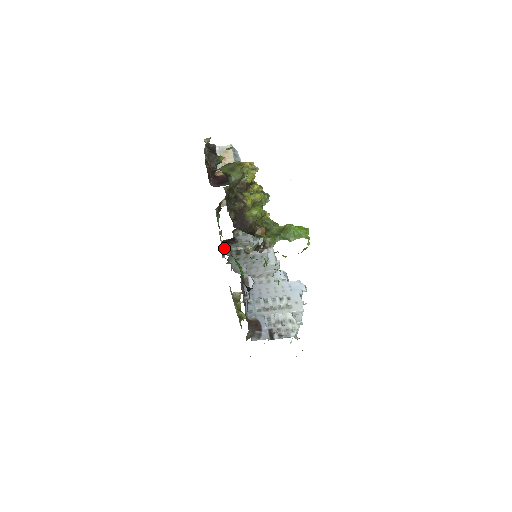
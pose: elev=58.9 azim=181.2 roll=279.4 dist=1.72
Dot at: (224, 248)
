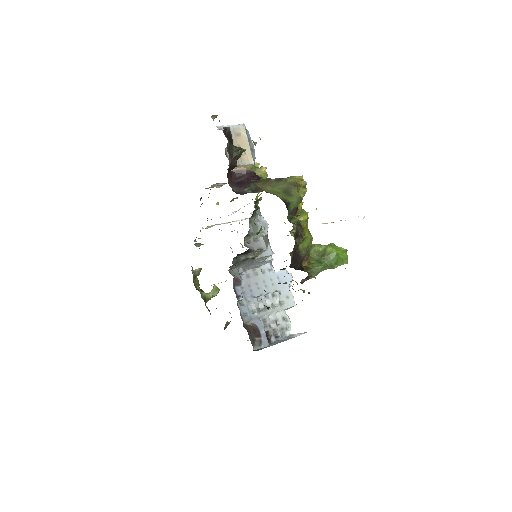
Dot at: (233, 258)
